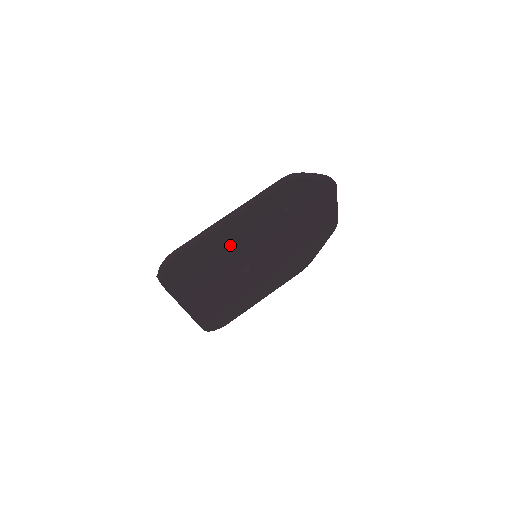
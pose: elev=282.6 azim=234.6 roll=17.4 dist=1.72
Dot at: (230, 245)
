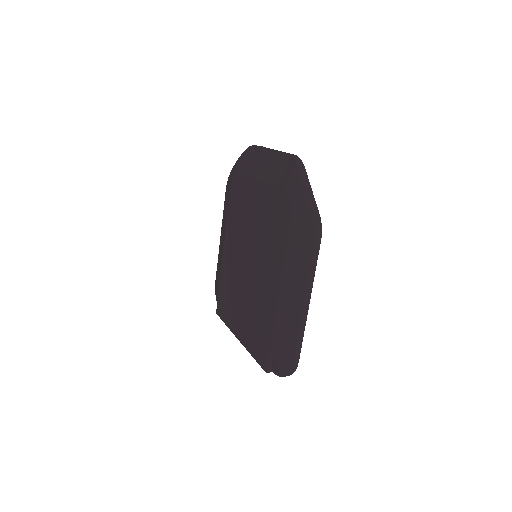
Dot at: occluded
